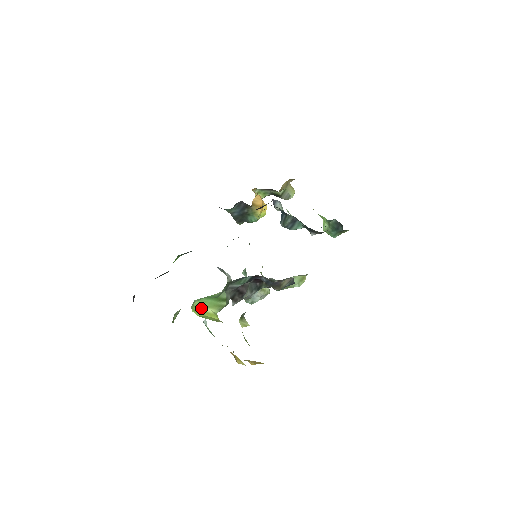
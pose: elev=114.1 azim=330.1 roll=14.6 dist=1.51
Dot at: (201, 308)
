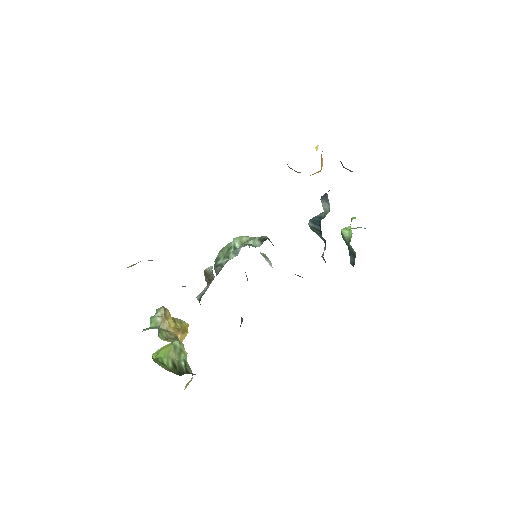
Dot at: occluded
